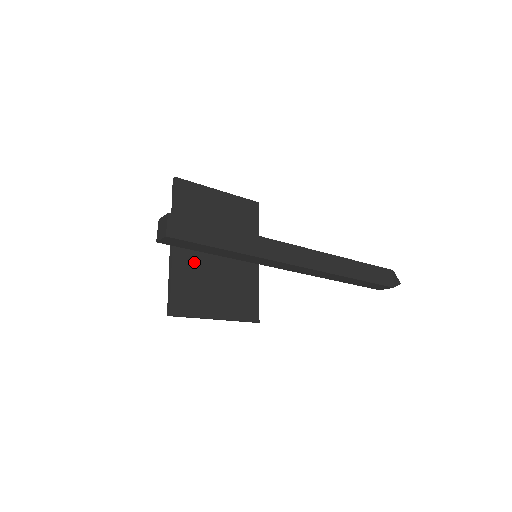
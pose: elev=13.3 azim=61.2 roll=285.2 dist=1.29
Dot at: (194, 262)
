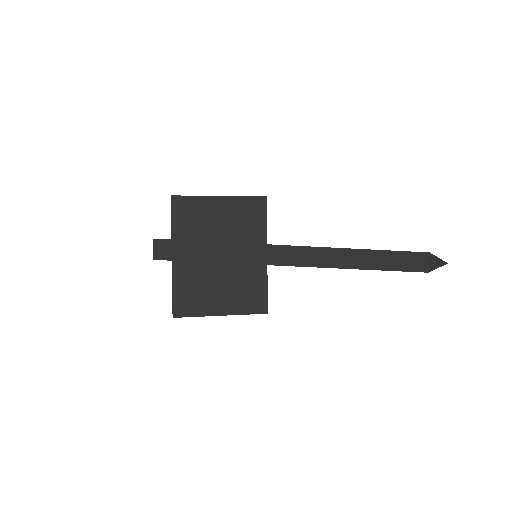
Dot at: (194, 269)
